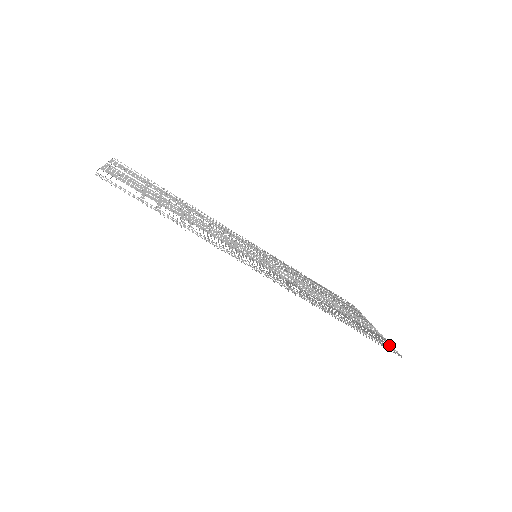
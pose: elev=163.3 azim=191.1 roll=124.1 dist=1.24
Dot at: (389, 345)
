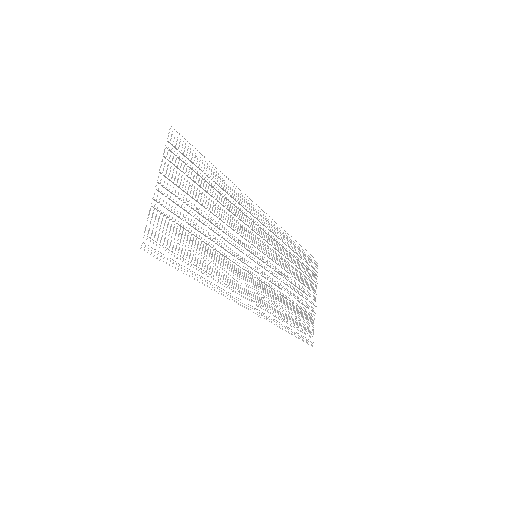
Dot at: (313, 329)
